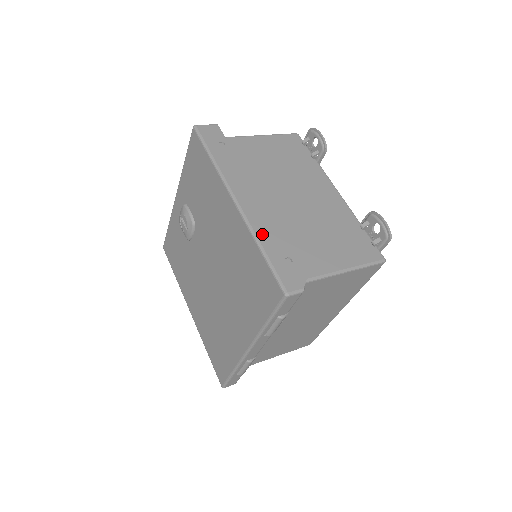
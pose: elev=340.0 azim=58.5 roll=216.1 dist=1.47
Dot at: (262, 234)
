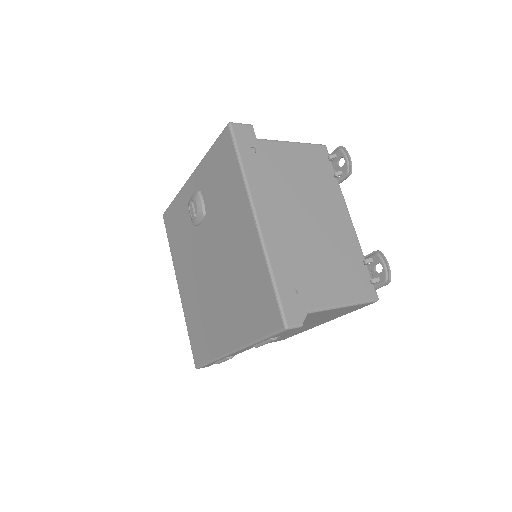
Dot at: (275, 260)
